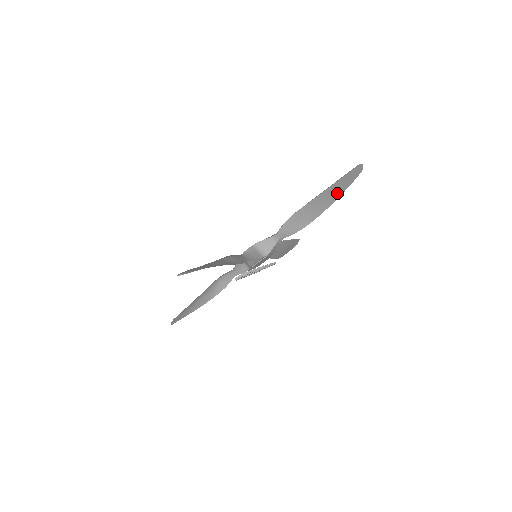
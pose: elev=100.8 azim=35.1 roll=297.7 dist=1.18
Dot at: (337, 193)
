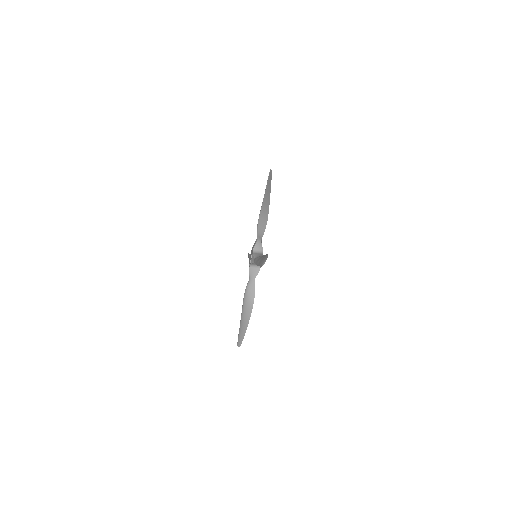
Dot at: occluded
